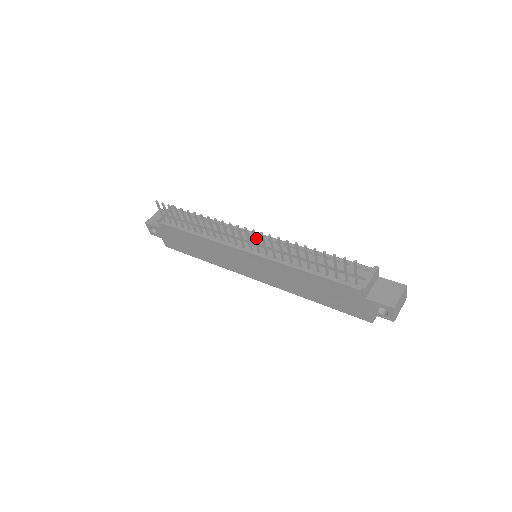
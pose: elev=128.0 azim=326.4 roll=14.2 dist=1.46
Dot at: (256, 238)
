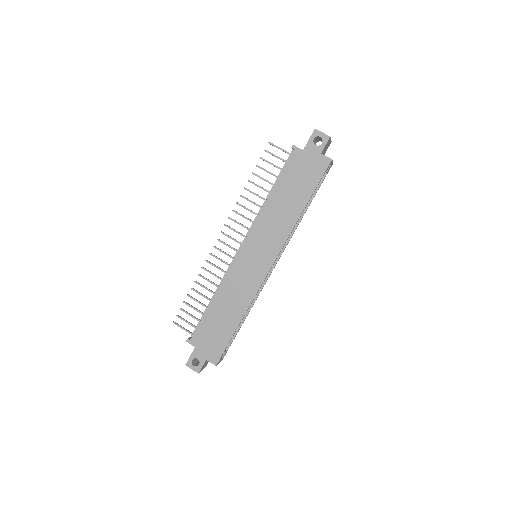
Dot at: (233, 229)
